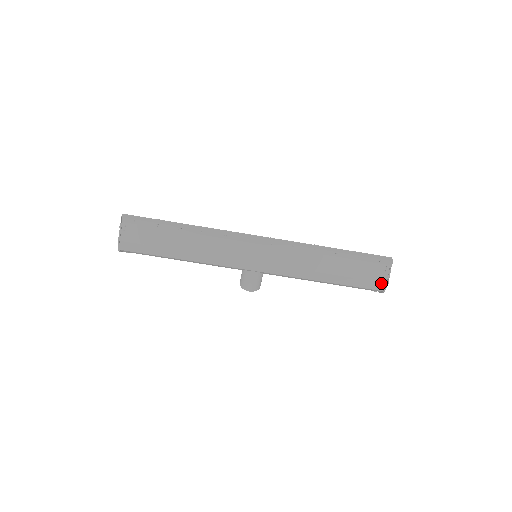
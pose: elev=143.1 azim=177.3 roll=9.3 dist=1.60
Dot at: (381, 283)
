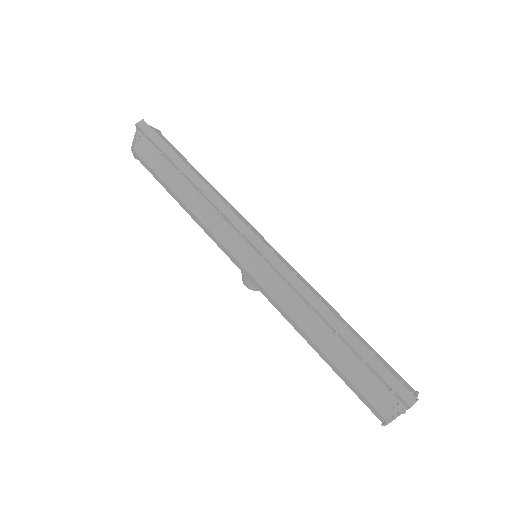
Dot at: (380, 414)
